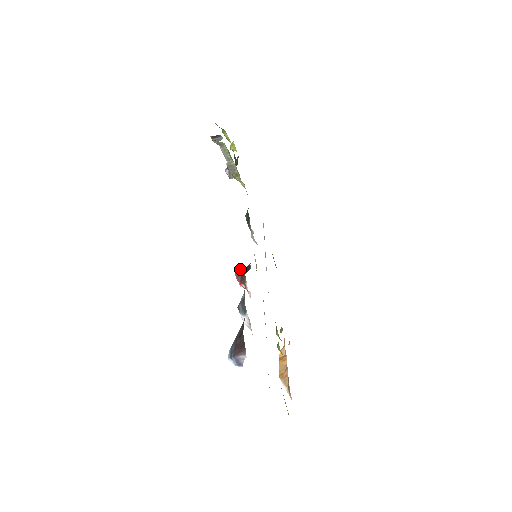
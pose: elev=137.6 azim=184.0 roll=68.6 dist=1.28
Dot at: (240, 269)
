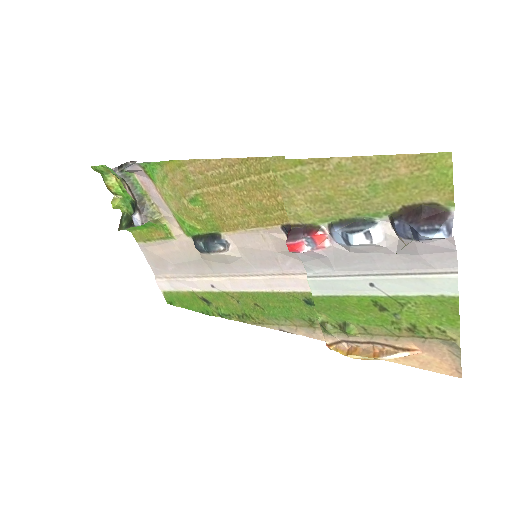
Dot at: (290, 234)
